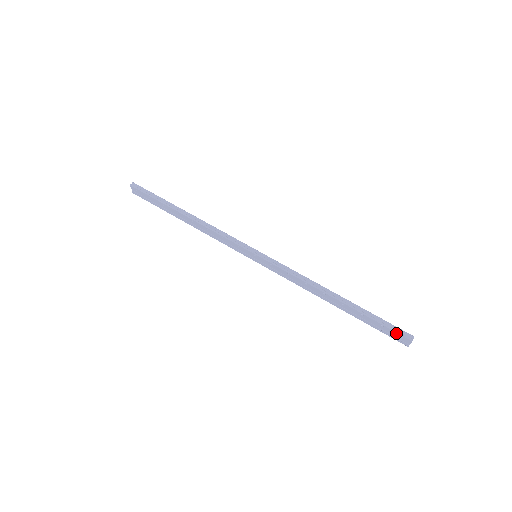
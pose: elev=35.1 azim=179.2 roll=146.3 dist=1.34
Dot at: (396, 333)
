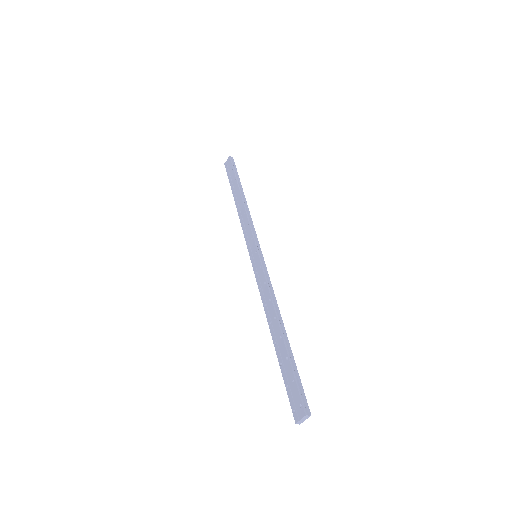
Dot at: (299, 397)
